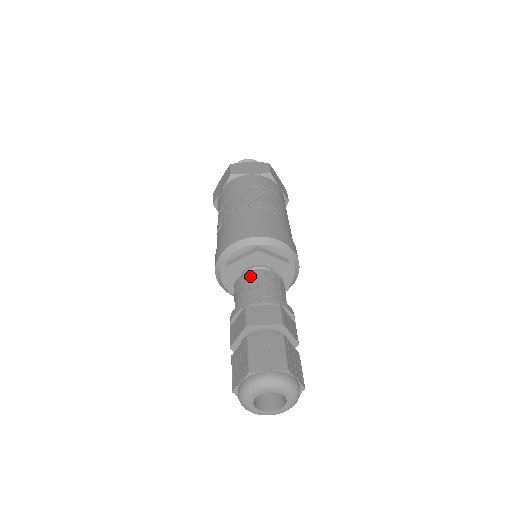
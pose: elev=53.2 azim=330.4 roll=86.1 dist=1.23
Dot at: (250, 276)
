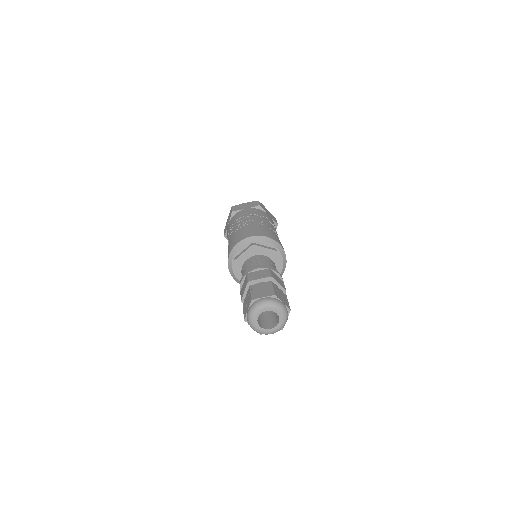
Dot at: (268, 259)
